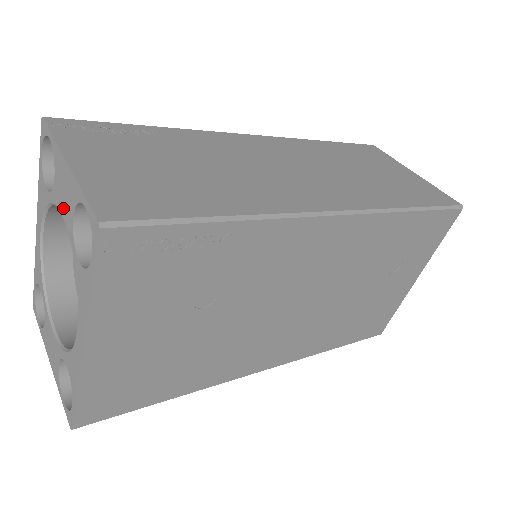
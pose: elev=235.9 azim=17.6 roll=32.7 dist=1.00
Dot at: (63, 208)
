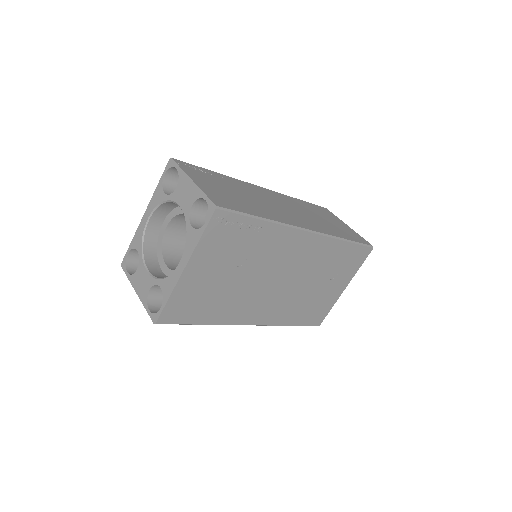
Dot at: (182, 202)
